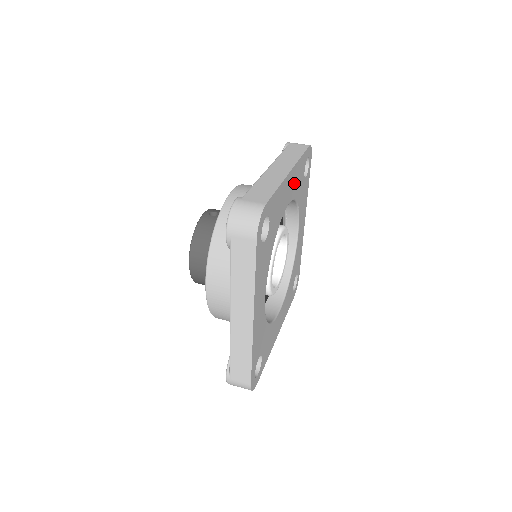
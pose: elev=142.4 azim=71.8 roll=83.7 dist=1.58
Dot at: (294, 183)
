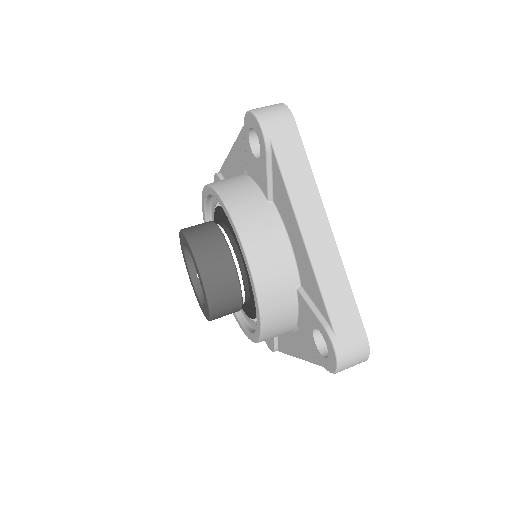
Dot at: occluded
